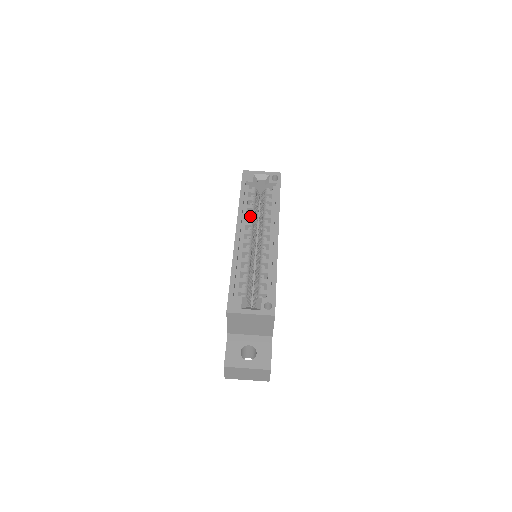
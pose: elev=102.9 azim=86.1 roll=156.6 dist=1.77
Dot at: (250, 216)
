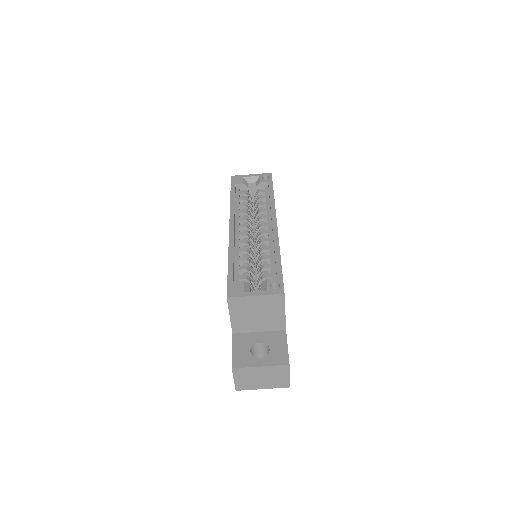
Dot at: (244, 212)
